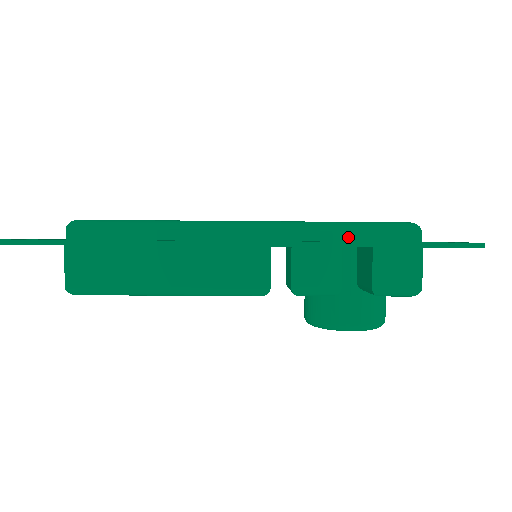
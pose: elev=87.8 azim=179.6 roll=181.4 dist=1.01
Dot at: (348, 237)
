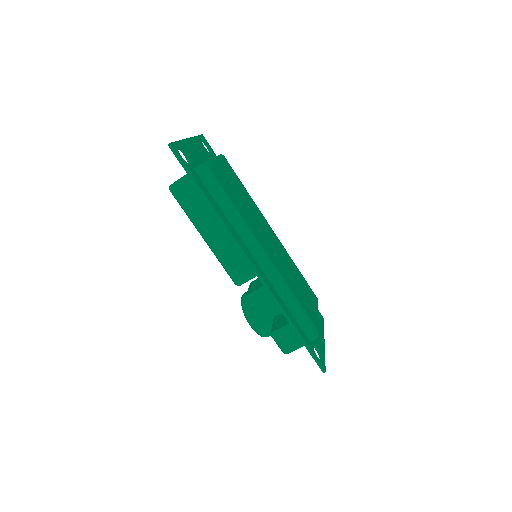
Dot at: (290, 307)
